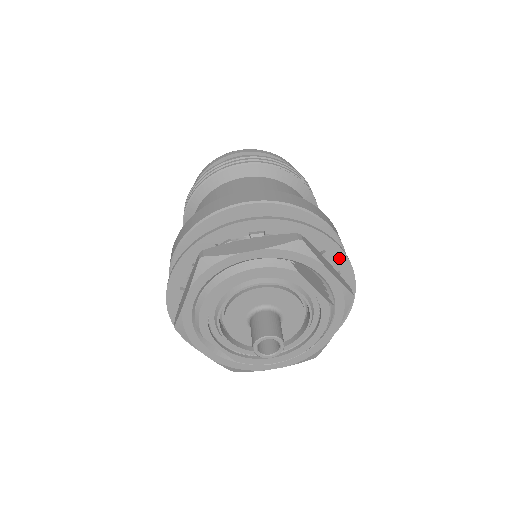
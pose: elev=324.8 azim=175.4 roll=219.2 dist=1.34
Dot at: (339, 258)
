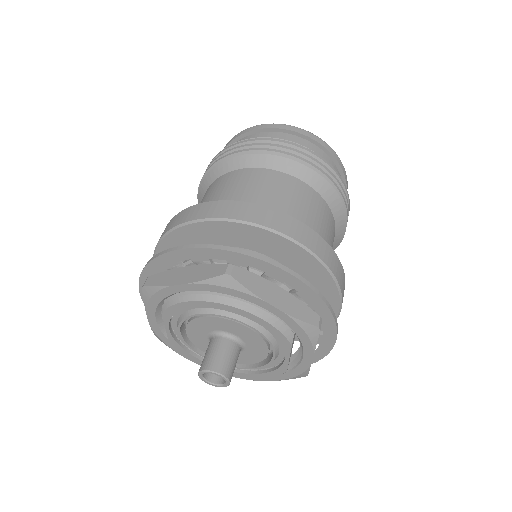
Dot at: (326, 345)
